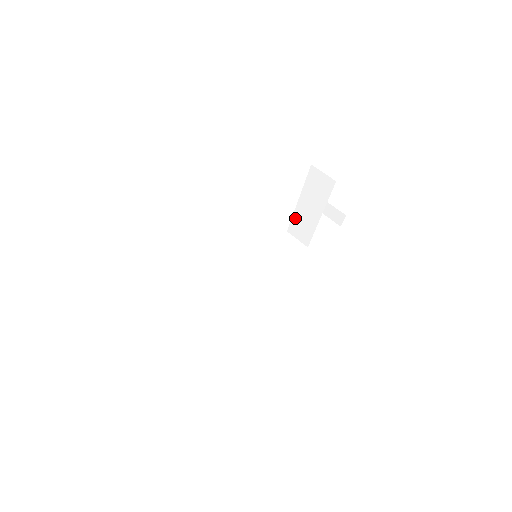
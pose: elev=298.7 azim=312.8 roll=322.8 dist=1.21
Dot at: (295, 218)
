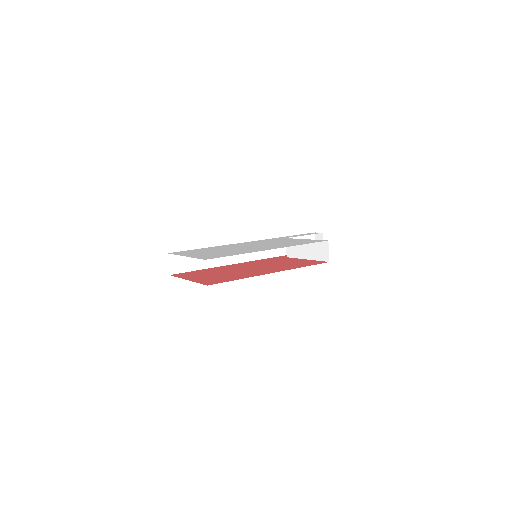
Dot at: occluded
